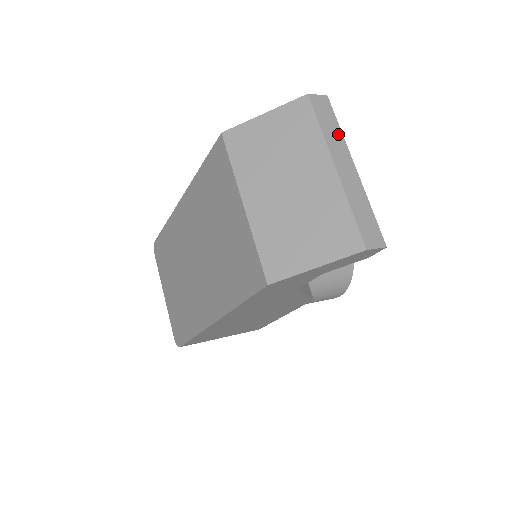
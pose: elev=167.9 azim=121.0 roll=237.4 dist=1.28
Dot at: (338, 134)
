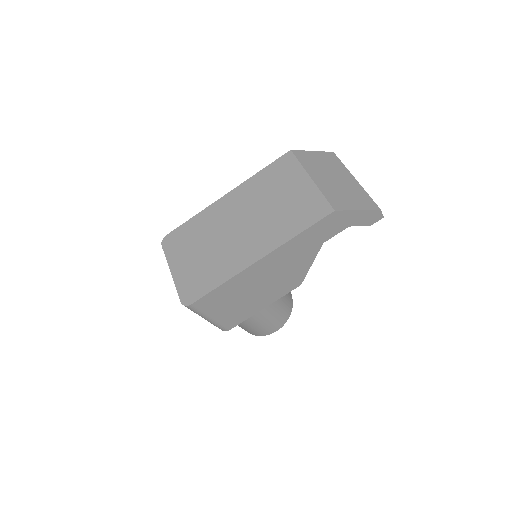
Dot at: occluded
